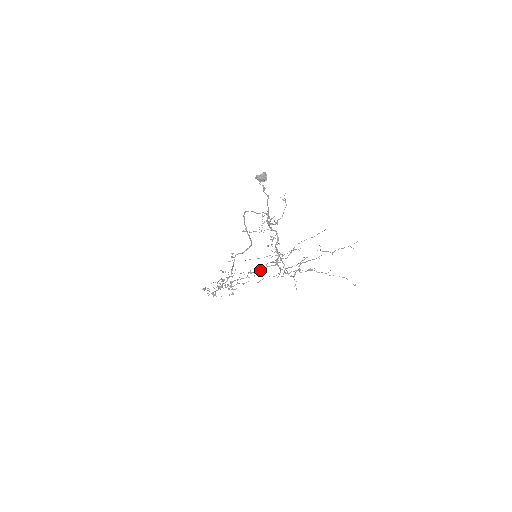
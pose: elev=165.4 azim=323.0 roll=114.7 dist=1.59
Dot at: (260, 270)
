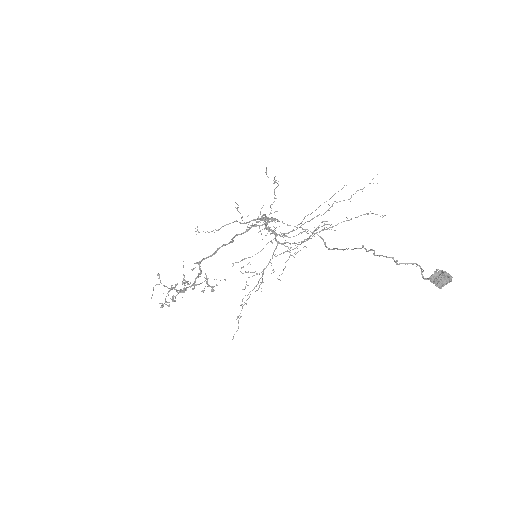
Dot at: occluded
